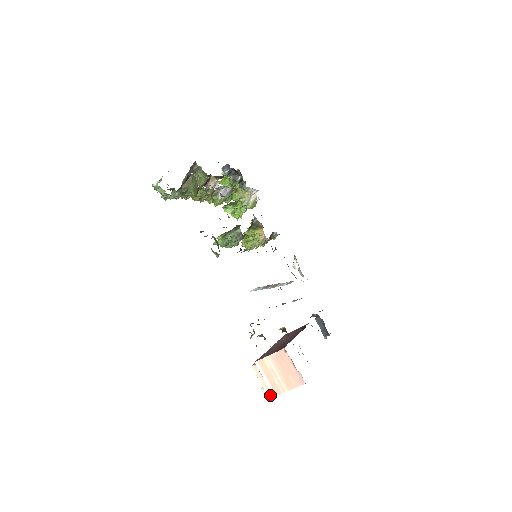
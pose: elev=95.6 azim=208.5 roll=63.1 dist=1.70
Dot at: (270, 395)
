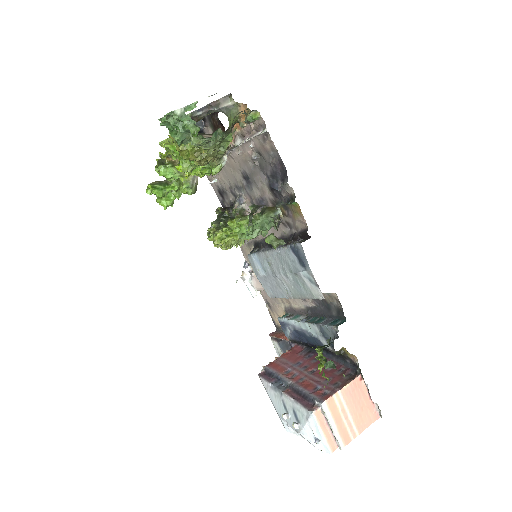
Dot at: (333, 448)
